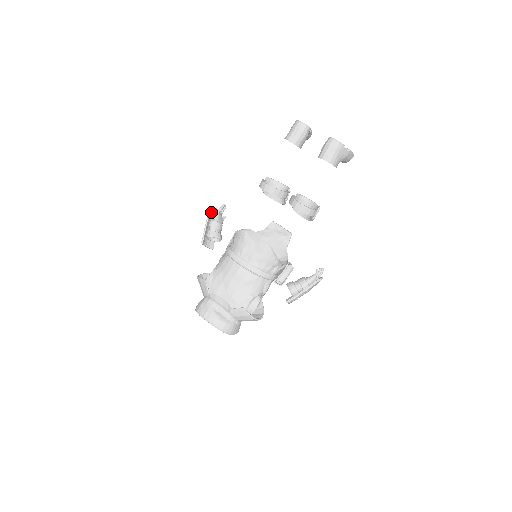
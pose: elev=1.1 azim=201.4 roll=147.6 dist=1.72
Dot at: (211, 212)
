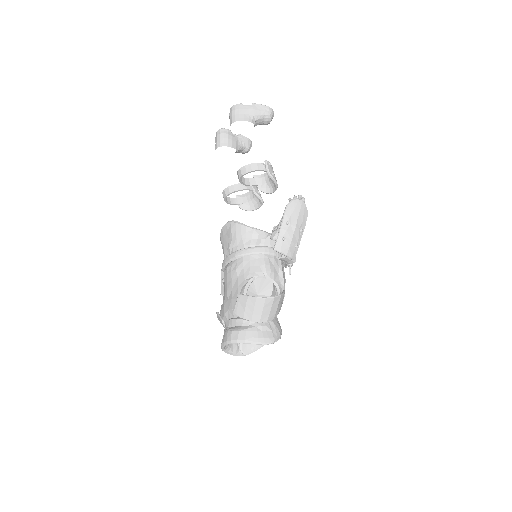
Dot at: occluded
